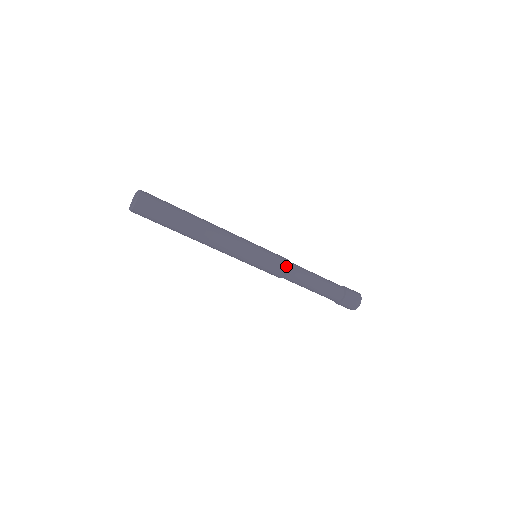
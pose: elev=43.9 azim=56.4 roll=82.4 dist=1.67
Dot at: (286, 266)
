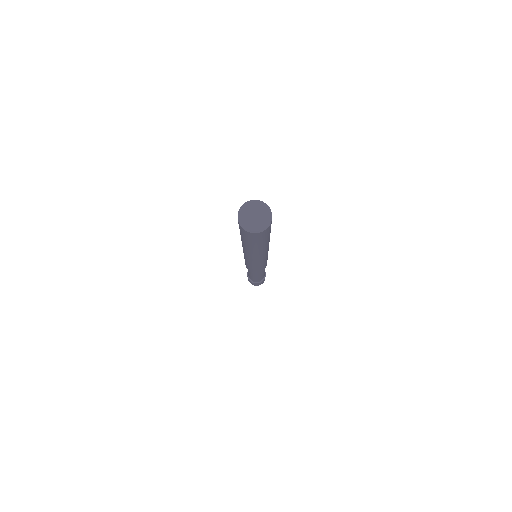
Dot at: (263, 270)
